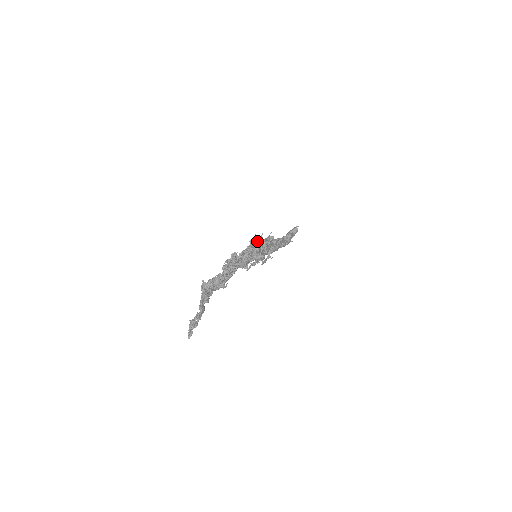
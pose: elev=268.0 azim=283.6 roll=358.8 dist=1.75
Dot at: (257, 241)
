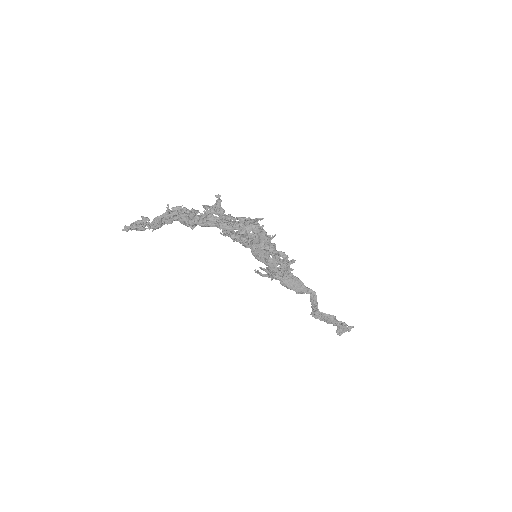
Dot at: (259, 227)
